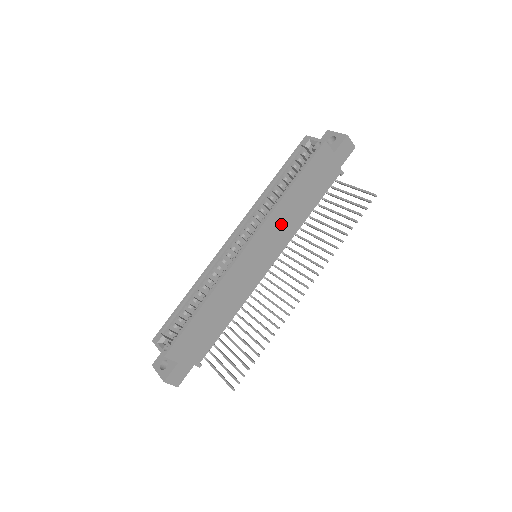
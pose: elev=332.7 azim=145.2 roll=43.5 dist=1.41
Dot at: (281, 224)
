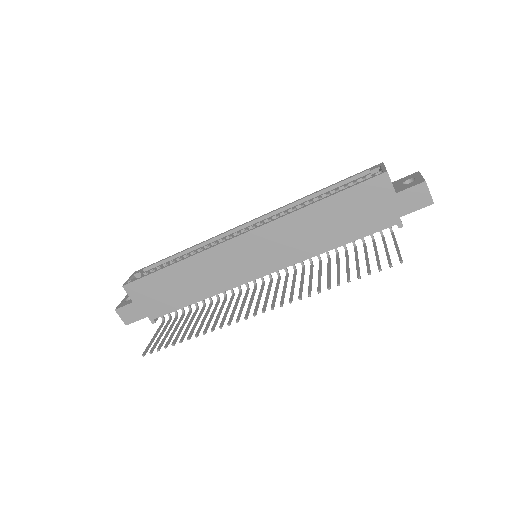
Dot at: (292, 236)
